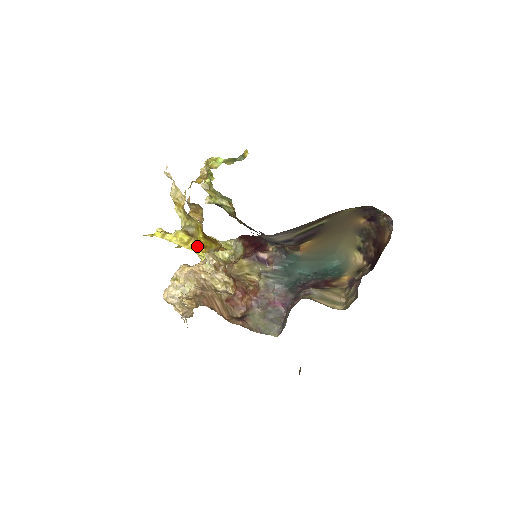
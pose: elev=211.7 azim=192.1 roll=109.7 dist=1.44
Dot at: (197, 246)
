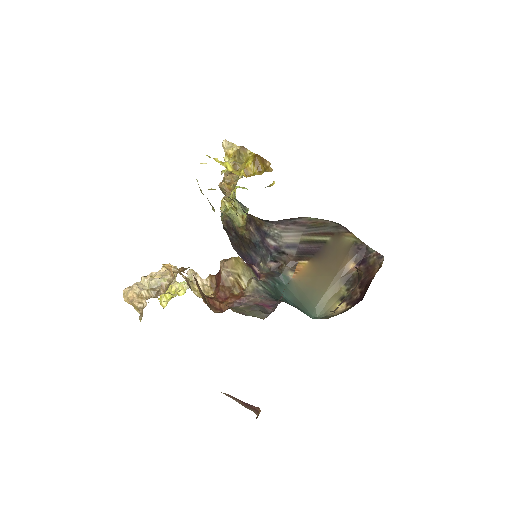
Dot at: (239, 175)
